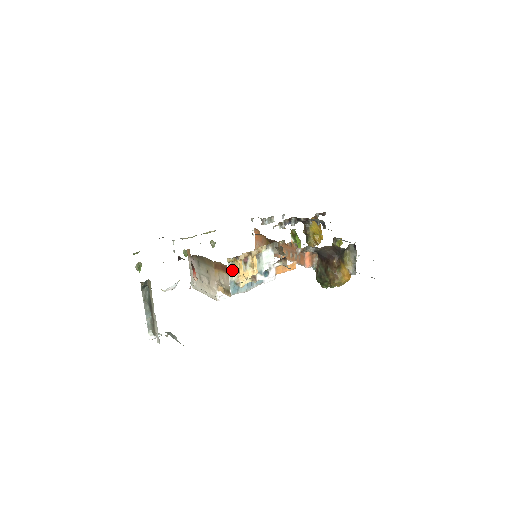
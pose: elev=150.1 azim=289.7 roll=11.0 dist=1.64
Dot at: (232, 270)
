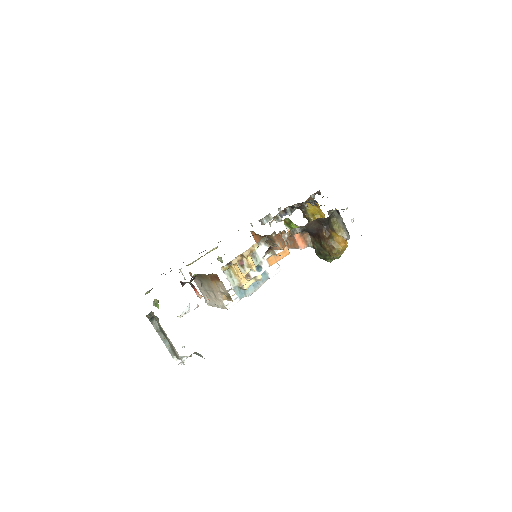
Dot at: (231, 277)
